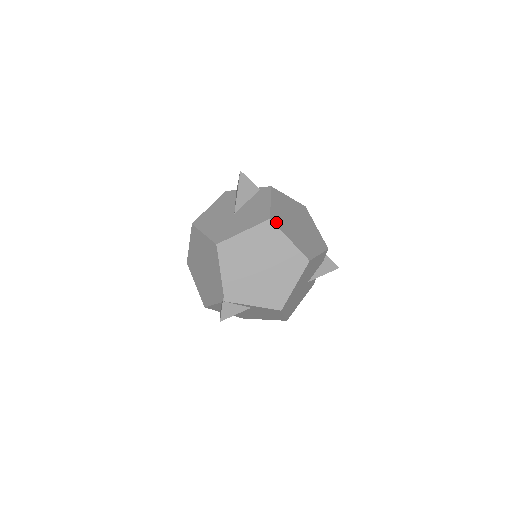
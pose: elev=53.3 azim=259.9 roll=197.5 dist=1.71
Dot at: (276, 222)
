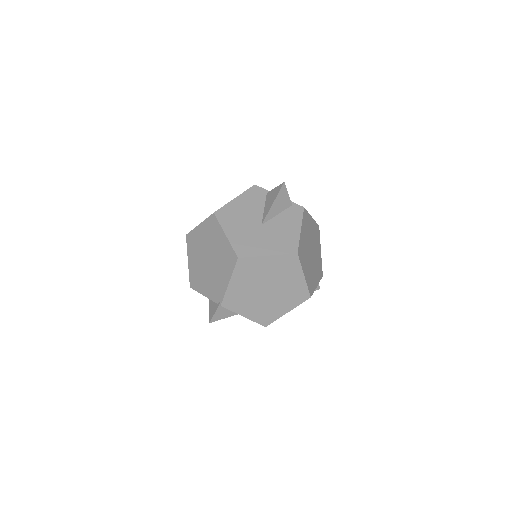
Dot at: (300, 256)
